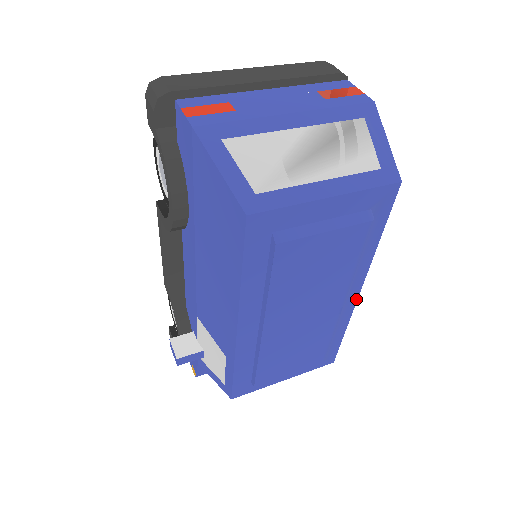
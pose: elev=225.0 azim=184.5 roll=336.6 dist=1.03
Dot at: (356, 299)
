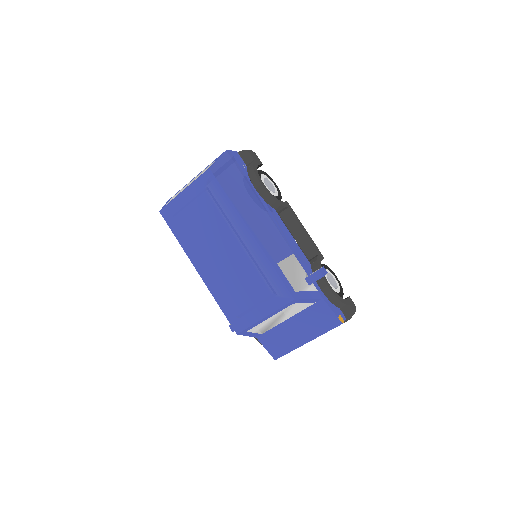
Dot at: (255, 240)
